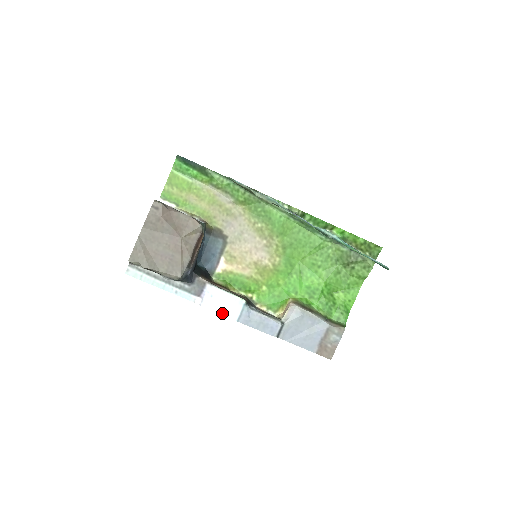
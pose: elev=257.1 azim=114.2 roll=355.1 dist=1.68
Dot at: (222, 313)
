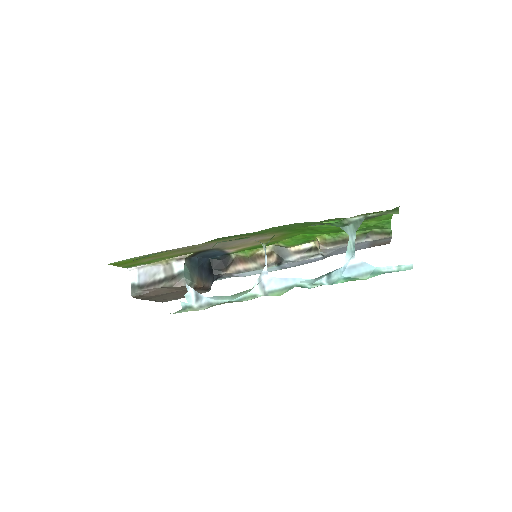
Dot at: occluded
